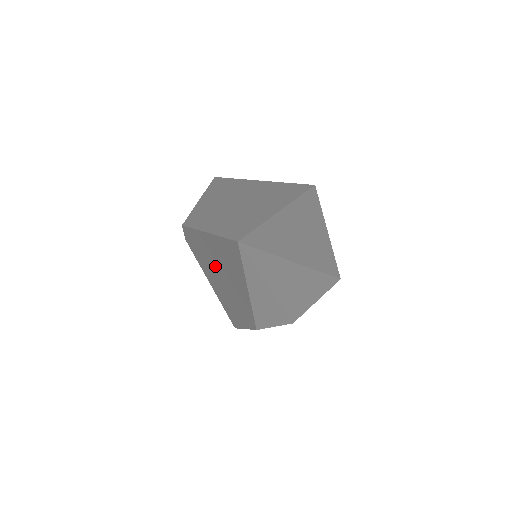
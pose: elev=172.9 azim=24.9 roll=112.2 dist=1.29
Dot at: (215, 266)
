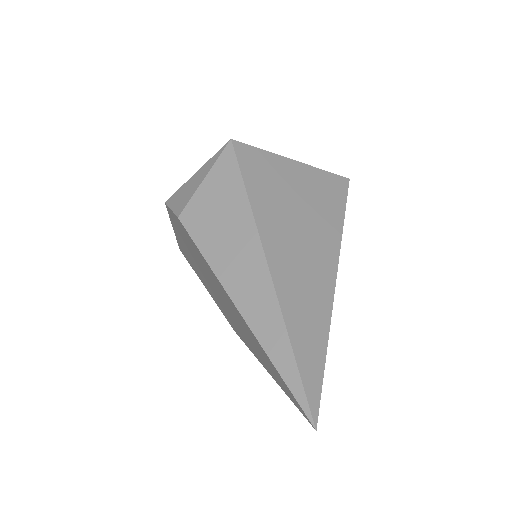
Dot at: (216, 287)
